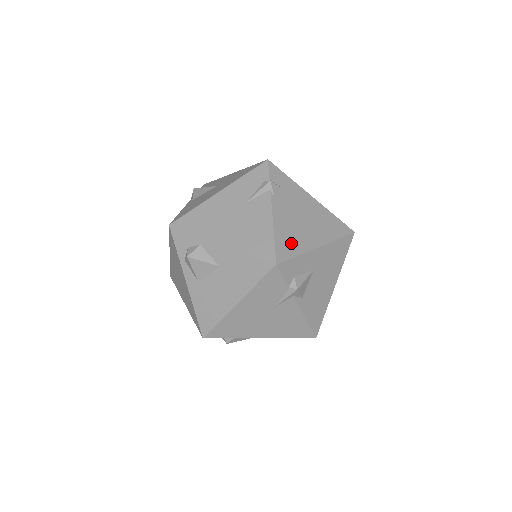
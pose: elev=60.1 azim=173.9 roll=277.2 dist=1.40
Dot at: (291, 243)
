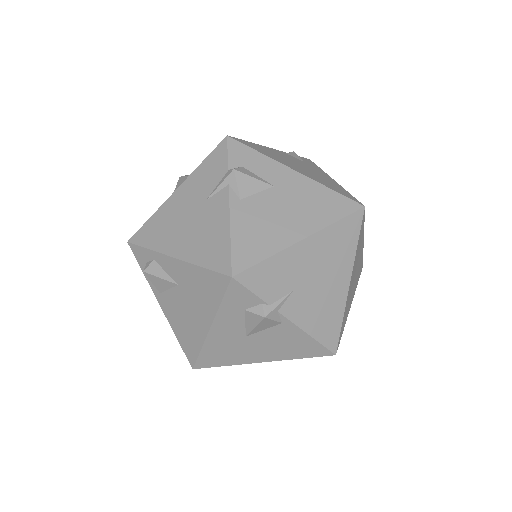
Dot at: (264, 151)
